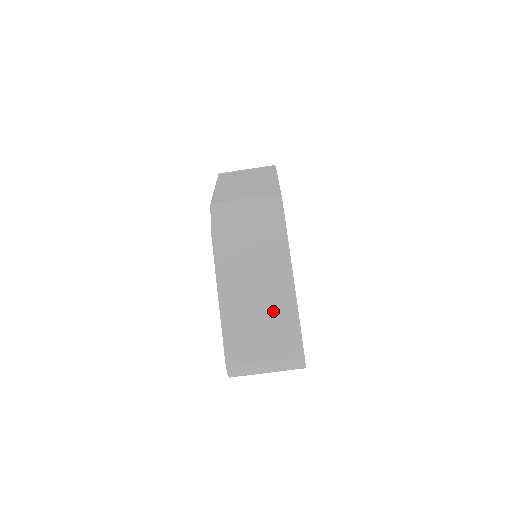
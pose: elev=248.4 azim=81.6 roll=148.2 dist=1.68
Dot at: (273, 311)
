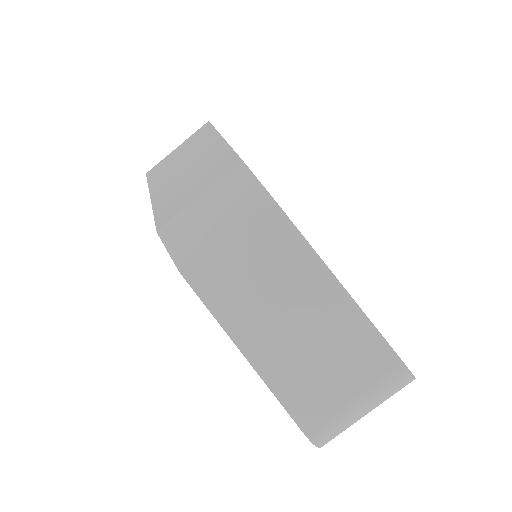
Dot at: (330, 333)
